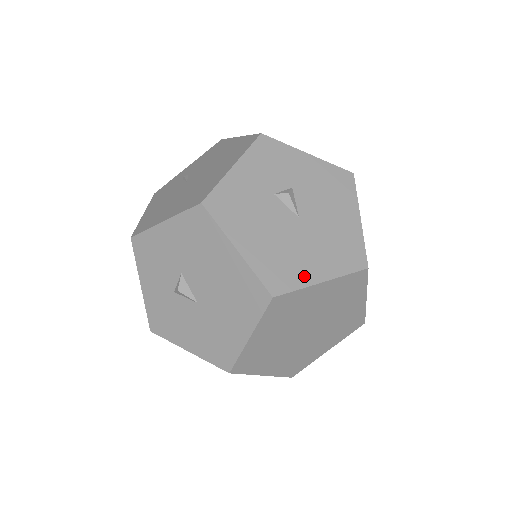
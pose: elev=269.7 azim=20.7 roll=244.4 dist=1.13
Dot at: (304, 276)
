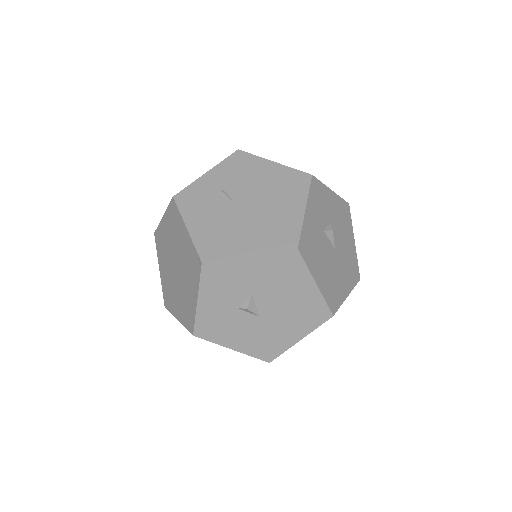
Dot at: (341, 295)
